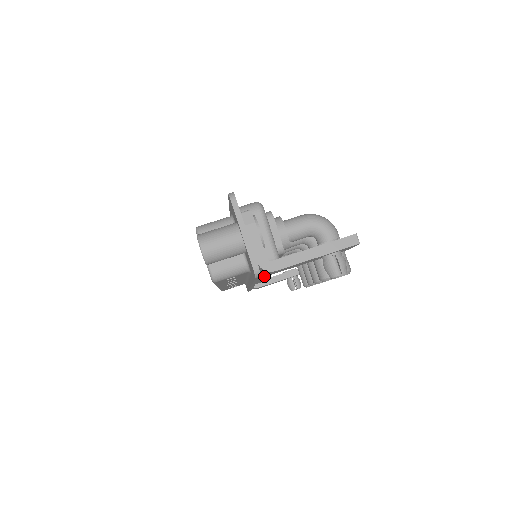
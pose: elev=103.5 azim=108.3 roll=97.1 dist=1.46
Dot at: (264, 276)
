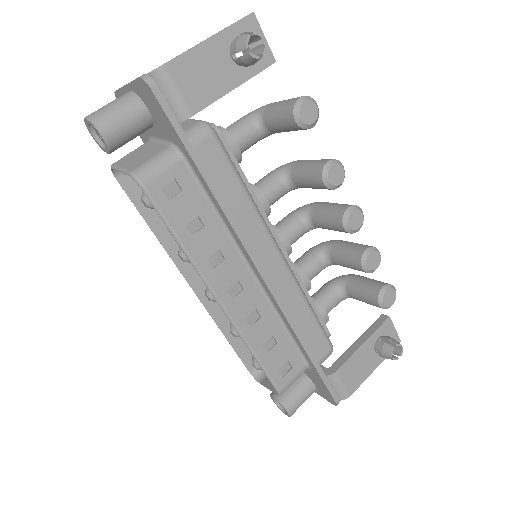
Dot at: (259, 236)
